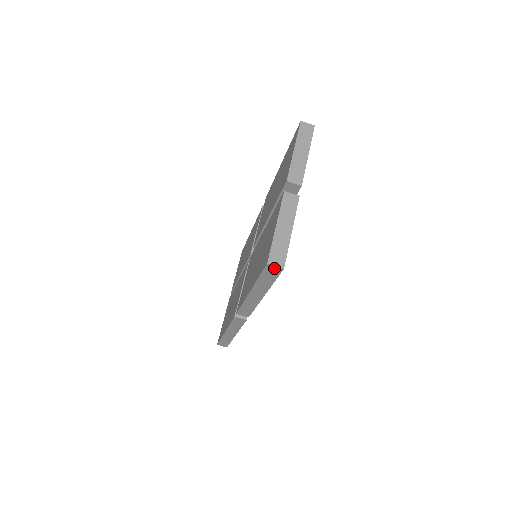
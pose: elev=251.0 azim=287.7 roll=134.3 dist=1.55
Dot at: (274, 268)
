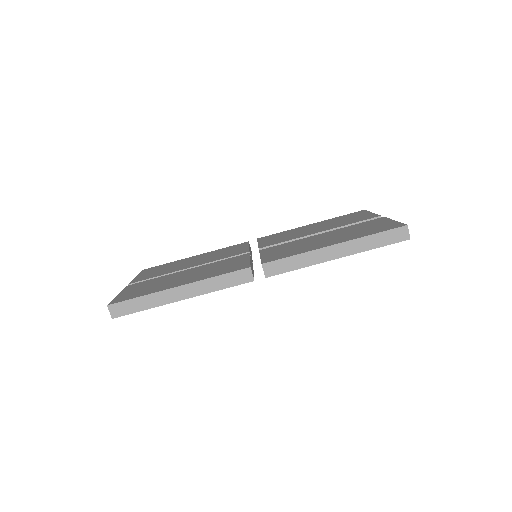
Dot at: (404, 233)
